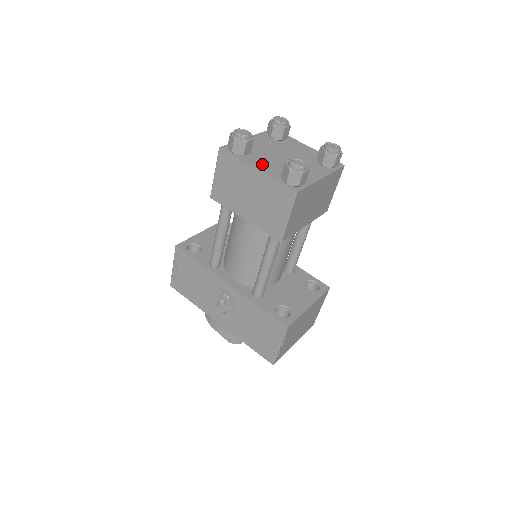
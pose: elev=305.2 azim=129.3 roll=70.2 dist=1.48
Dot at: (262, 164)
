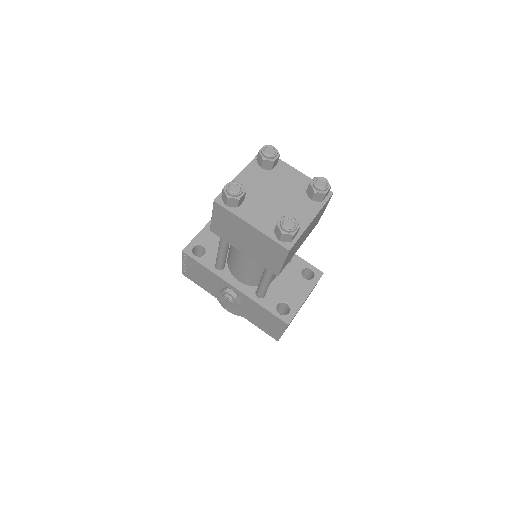
Dot at: (256, 216)
